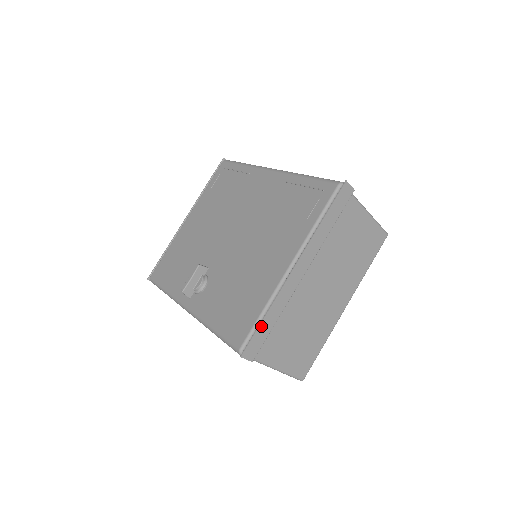
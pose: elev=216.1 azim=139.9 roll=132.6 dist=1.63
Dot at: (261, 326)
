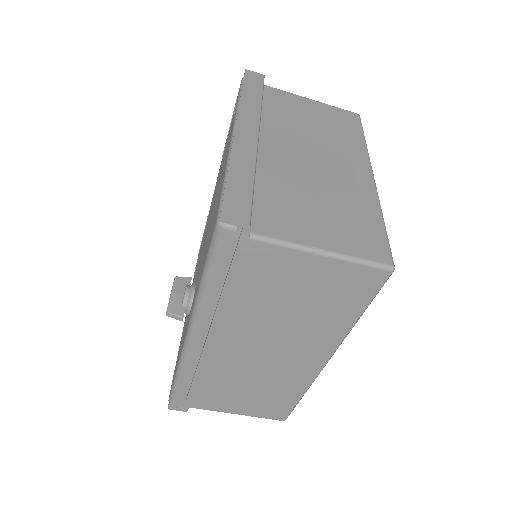
Dot at: (230, 183)
